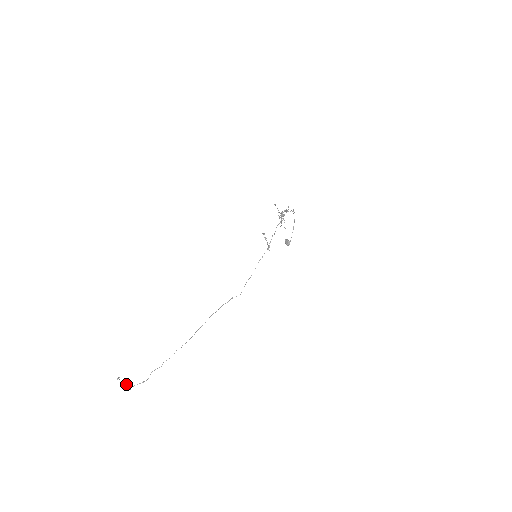
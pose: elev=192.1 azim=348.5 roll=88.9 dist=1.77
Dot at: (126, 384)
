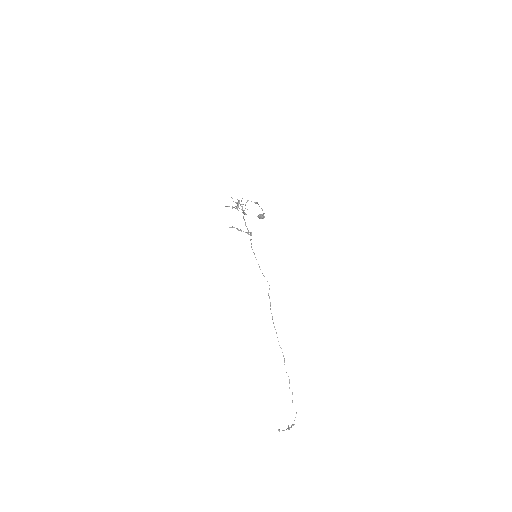
Dot at: (288, 427)
